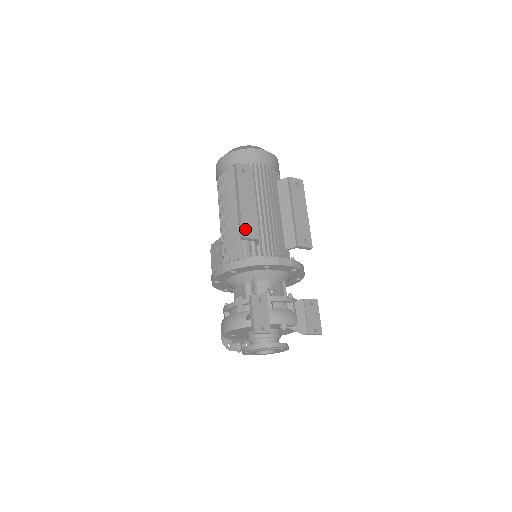
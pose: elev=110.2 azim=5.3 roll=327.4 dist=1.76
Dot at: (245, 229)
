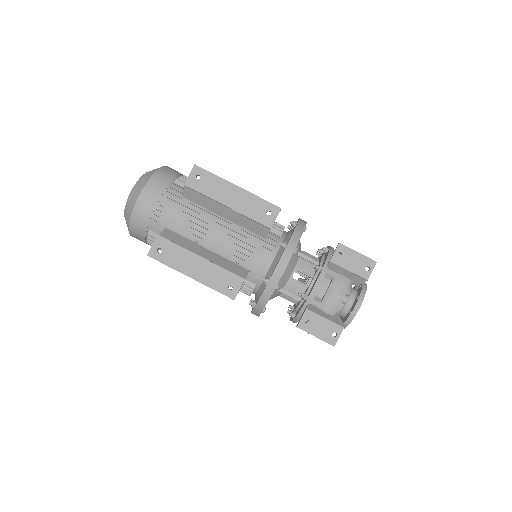
Dot at: (227, 292)
